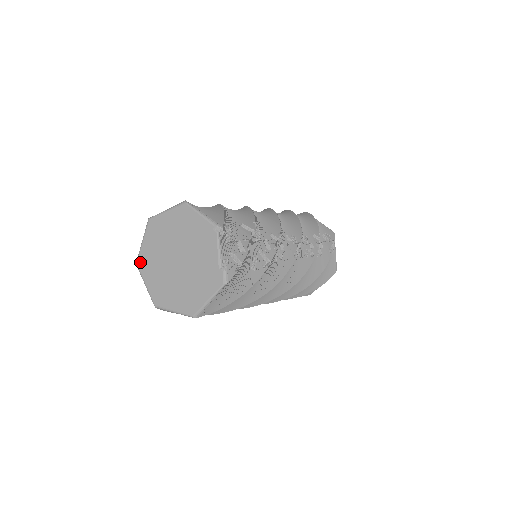
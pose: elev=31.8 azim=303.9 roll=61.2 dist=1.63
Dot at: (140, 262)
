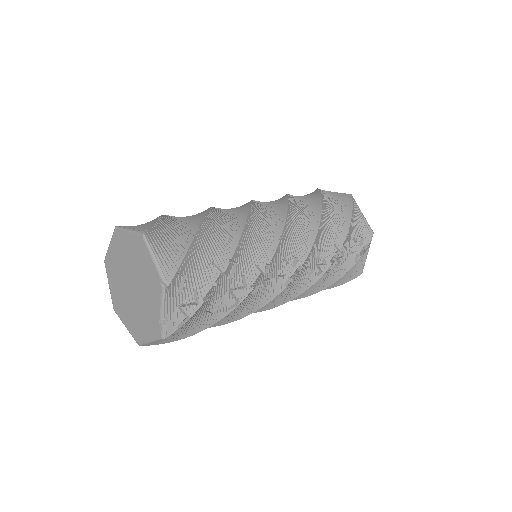
Dot at: (106, 262)
